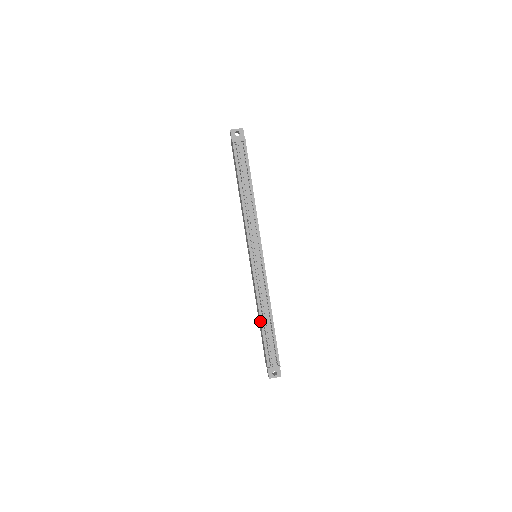
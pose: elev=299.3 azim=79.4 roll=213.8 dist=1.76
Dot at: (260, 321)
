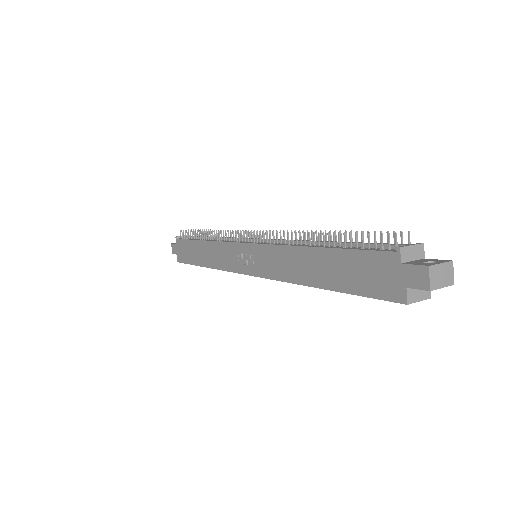
Dot at: (313, 247)
